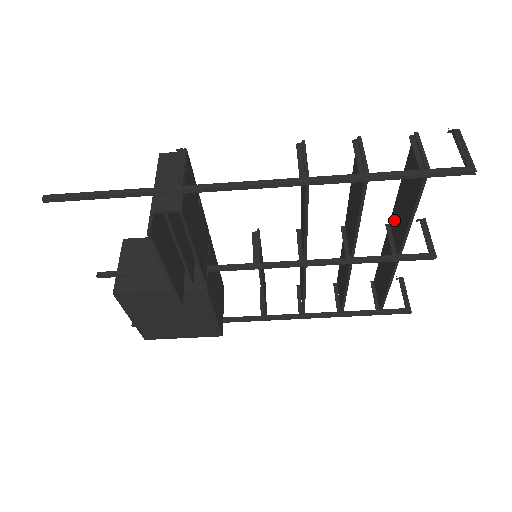
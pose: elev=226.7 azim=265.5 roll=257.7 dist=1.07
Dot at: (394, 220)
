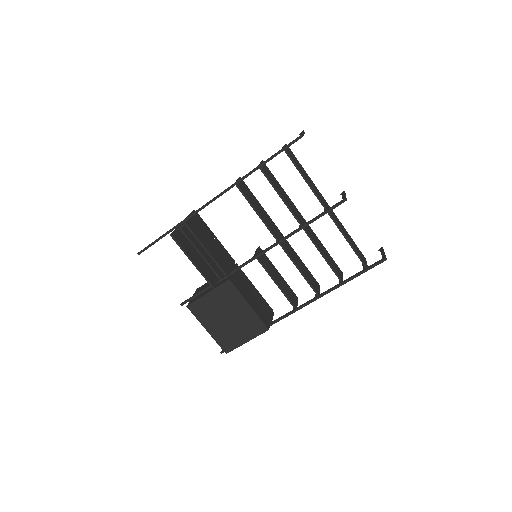
Dot at: occluded
